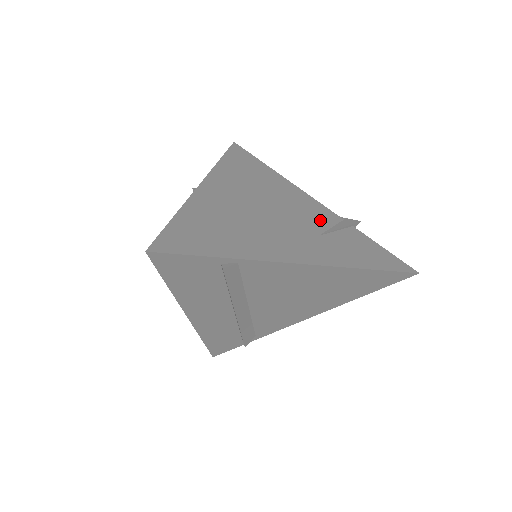
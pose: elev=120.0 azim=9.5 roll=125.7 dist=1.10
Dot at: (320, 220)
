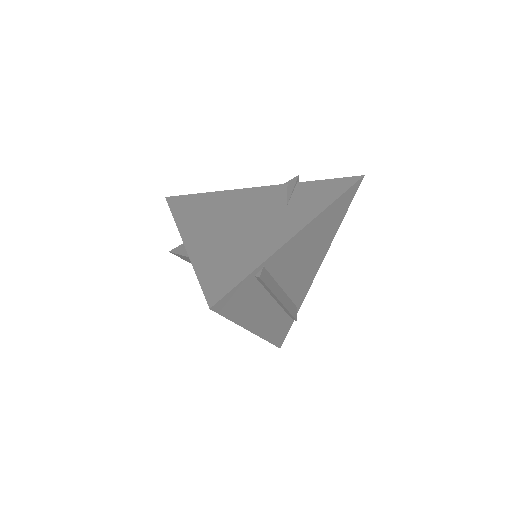
Dot at: (275, 197)
